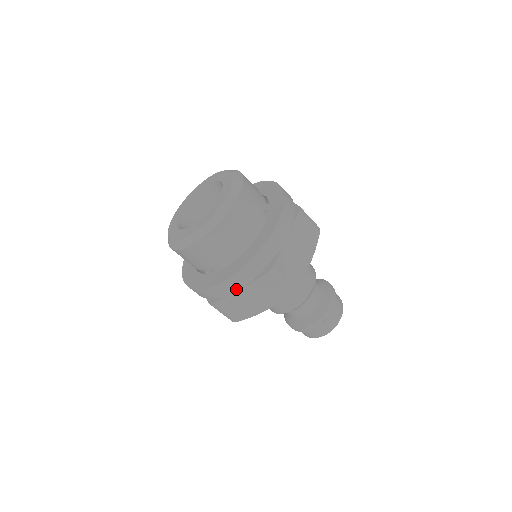
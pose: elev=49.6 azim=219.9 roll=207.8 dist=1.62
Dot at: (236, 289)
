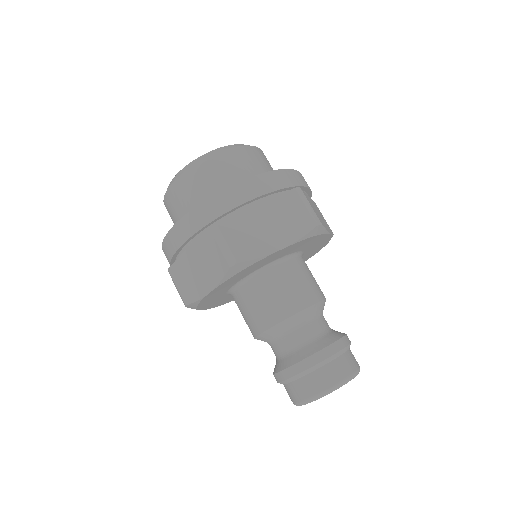
Dot at: (180, 244)
